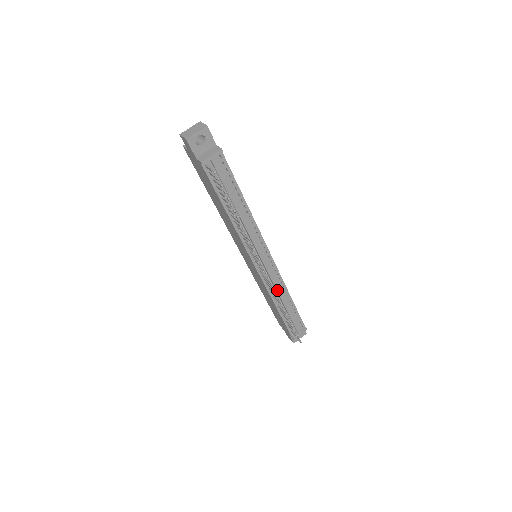
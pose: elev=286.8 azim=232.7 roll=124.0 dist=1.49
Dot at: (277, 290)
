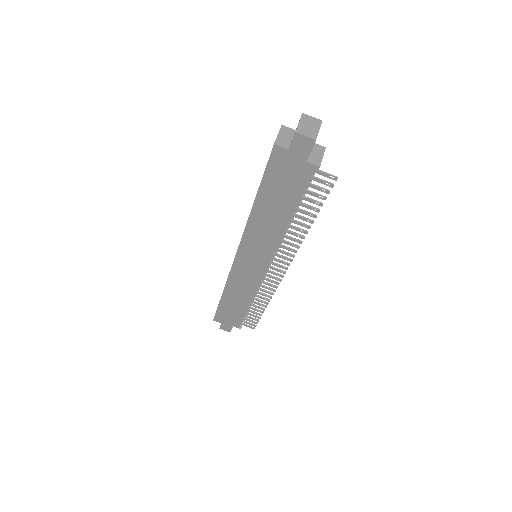
Dot at: occluded
